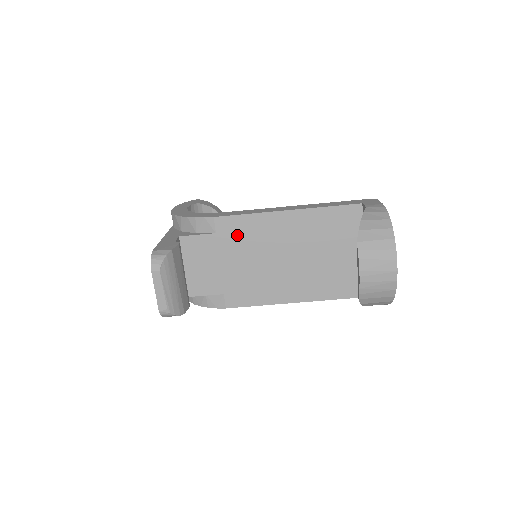
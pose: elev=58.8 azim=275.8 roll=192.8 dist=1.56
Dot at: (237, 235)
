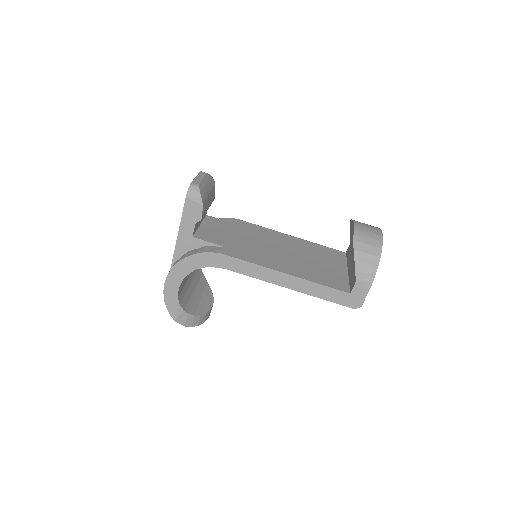
Dot at: (250, 230)
